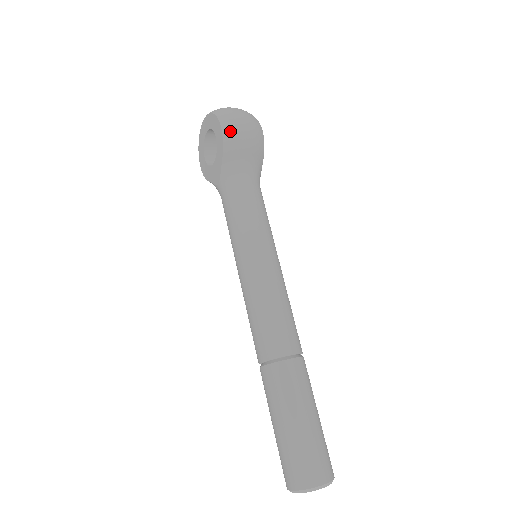
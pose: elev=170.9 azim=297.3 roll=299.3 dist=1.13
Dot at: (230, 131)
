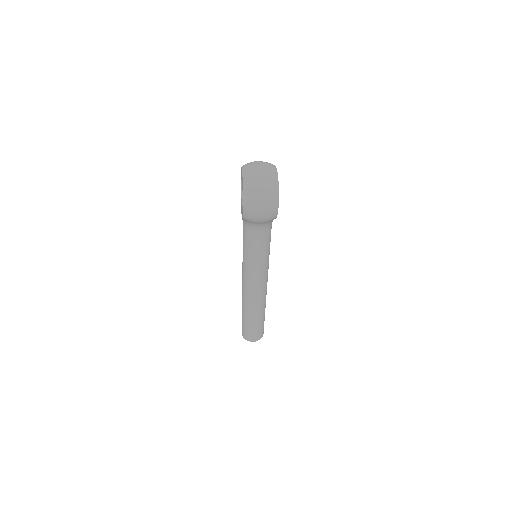
Dot at: (249, 214)
